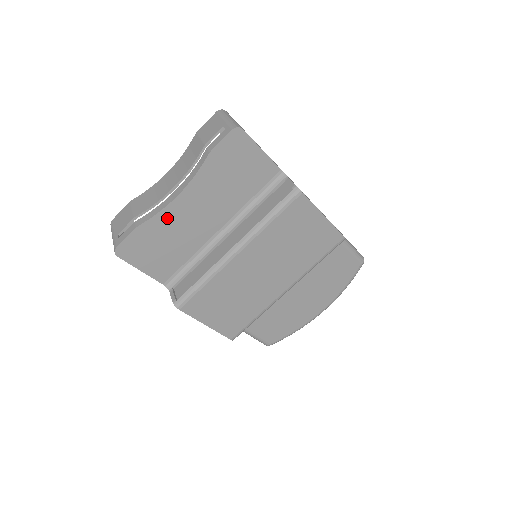
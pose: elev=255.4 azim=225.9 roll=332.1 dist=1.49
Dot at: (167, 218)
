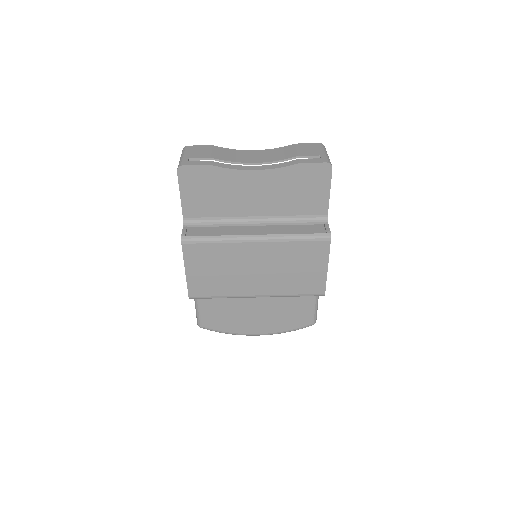
Dot at: (233, 178)
